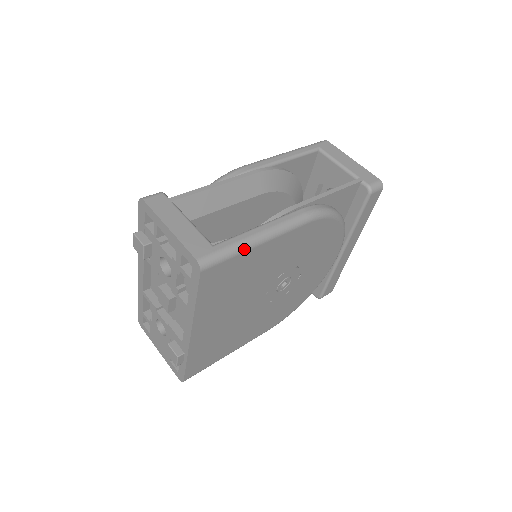
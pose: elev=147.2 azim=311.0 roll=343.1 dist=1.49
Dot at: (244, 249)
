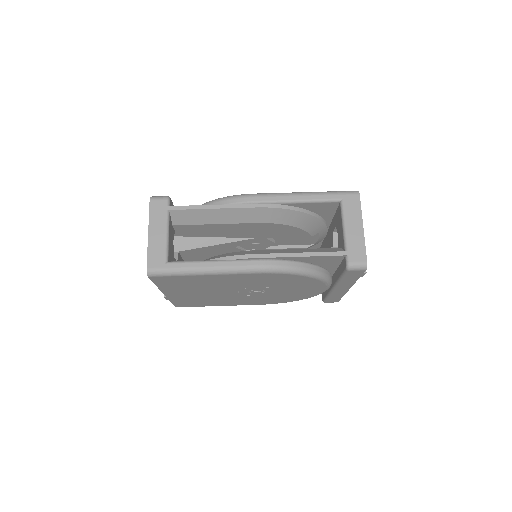
Dot at: (188, 274)
